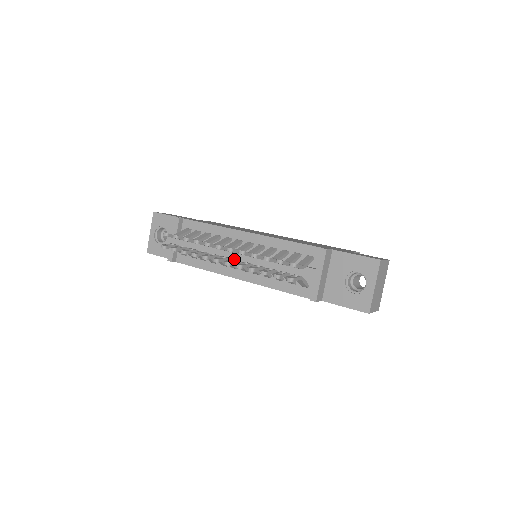
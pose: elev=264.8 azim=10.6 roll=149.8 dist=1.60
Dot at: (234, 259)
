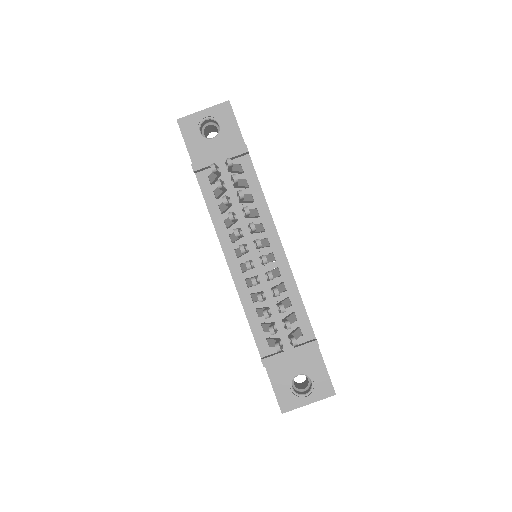
Dot at: occluded
